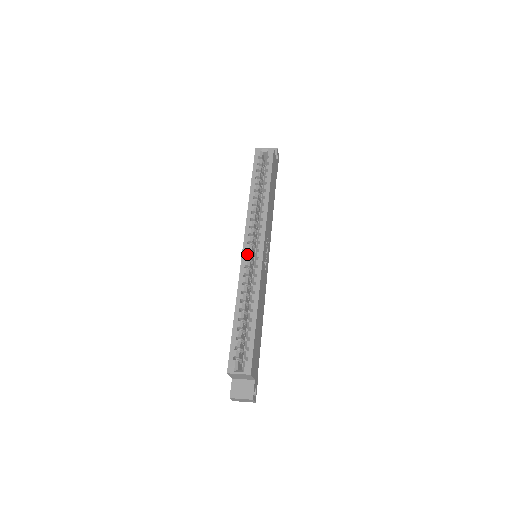
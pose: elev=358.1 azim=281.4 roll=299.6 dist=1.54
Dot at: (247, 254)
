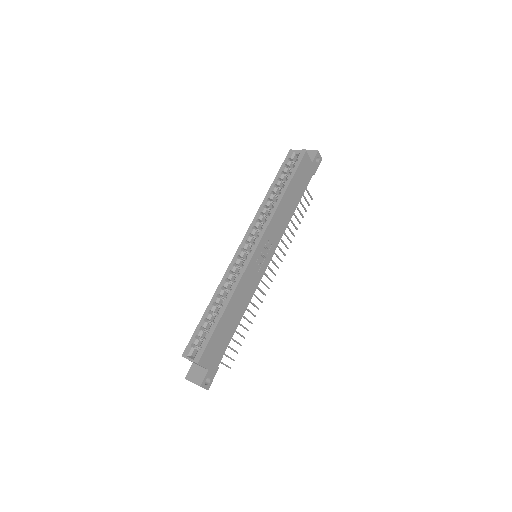
Dot at: (240, 253)
